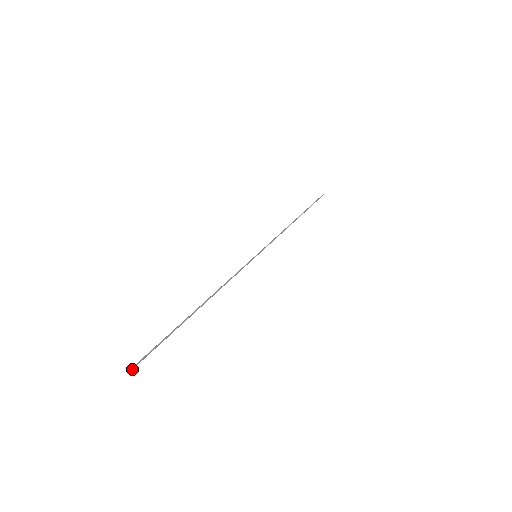
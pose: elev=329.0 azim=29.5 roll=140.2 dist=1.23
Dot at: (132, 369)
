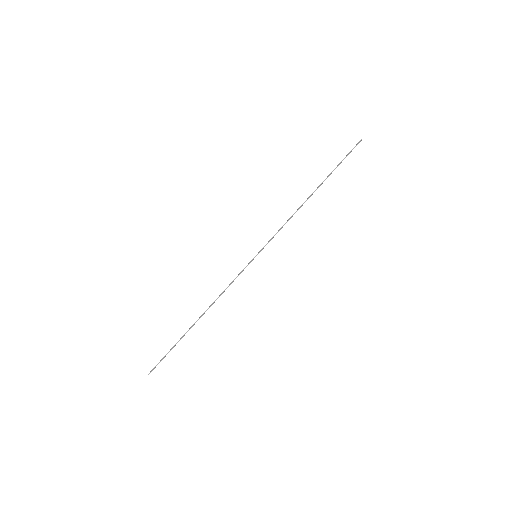
Dot at: occluded
